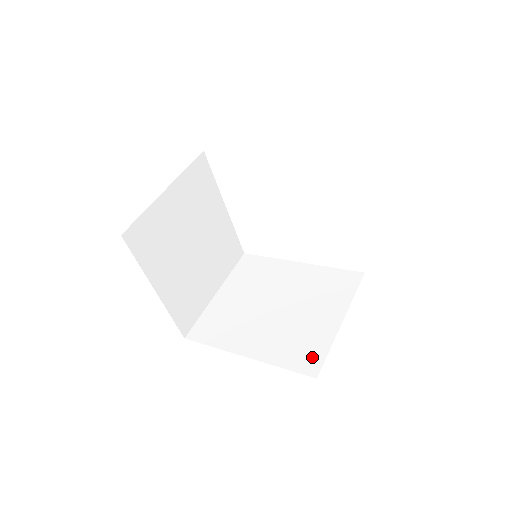
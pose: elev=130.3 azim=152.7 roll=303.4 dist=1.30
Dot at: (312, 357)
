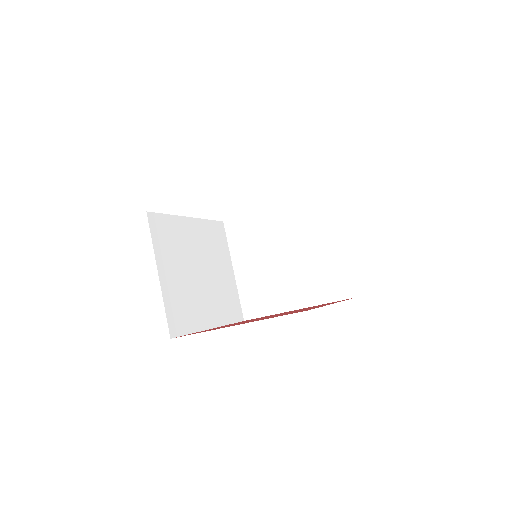
Dot at: (342, 283)
